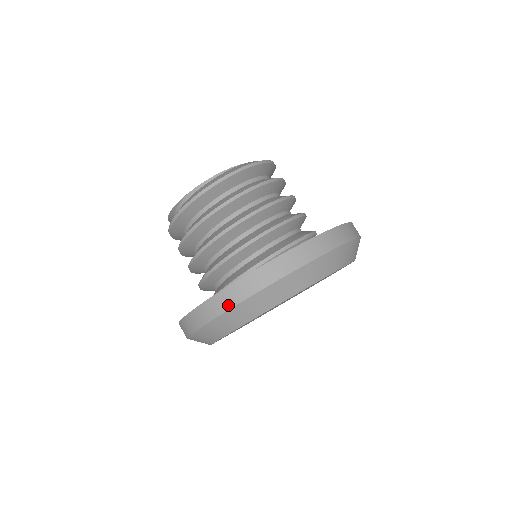
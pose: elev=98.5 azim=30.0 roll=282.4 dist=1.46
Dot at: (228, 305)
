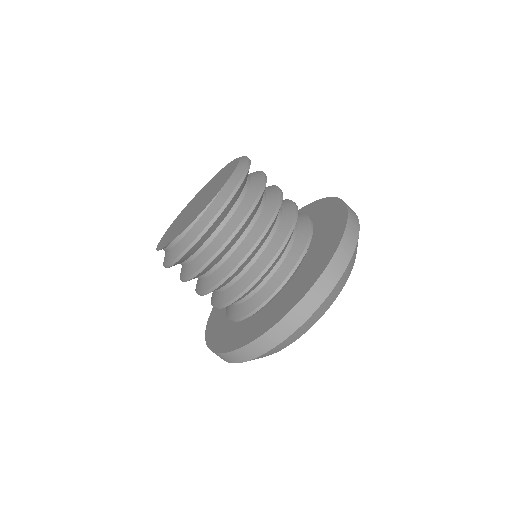
Dot at: (258, 353)
